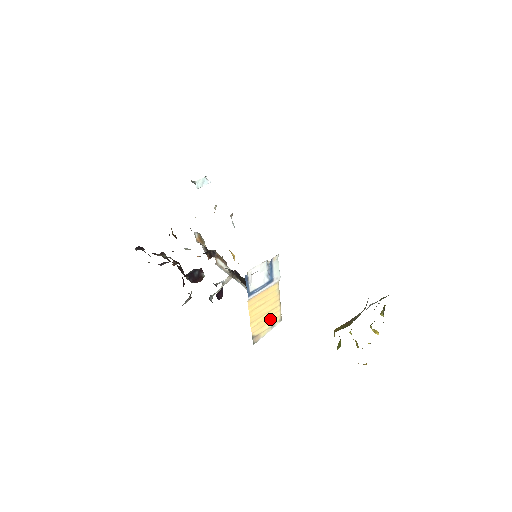
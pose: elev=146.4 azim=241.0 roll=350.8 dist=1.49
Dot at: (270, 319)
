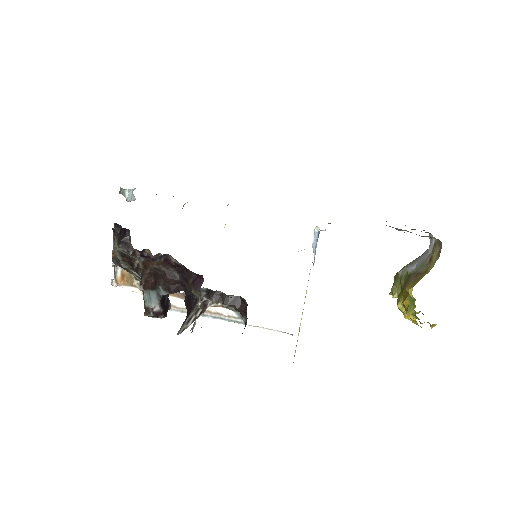
Dot at: occluded
